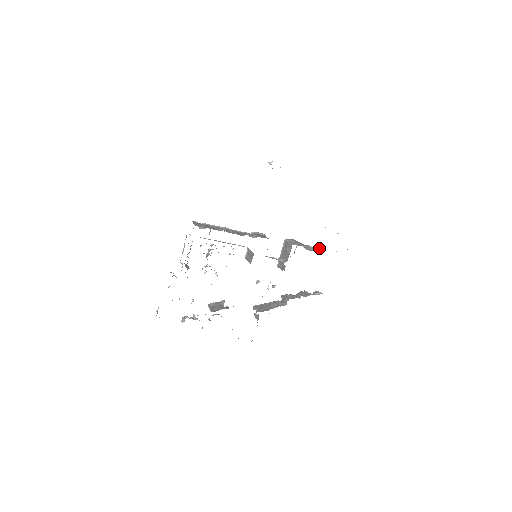
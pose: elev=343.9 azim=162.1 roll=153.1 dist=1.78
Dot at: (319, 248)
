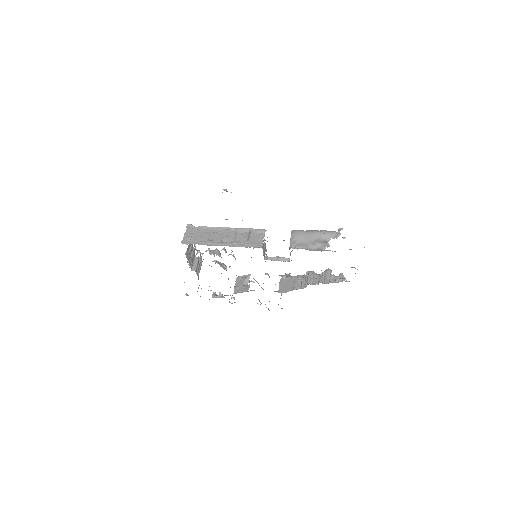
Dot at: (338, 234)
